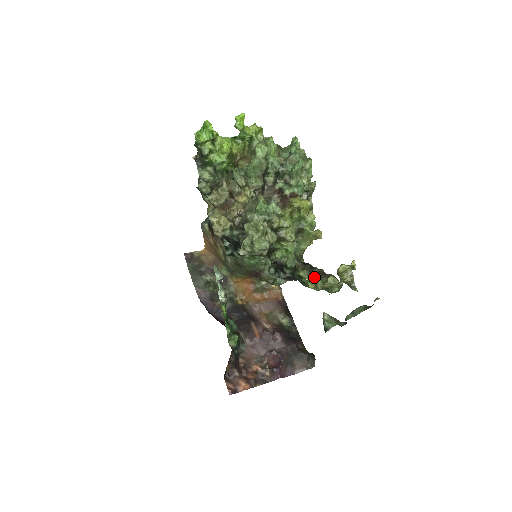
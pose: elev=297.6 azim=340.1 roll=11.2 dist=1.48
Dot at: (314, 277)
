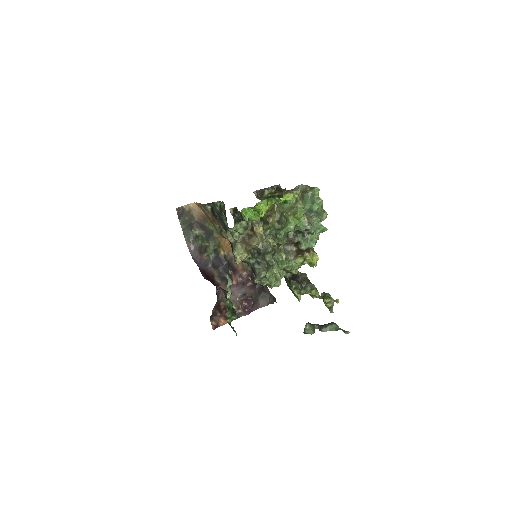
Dot at: (302, 290)
